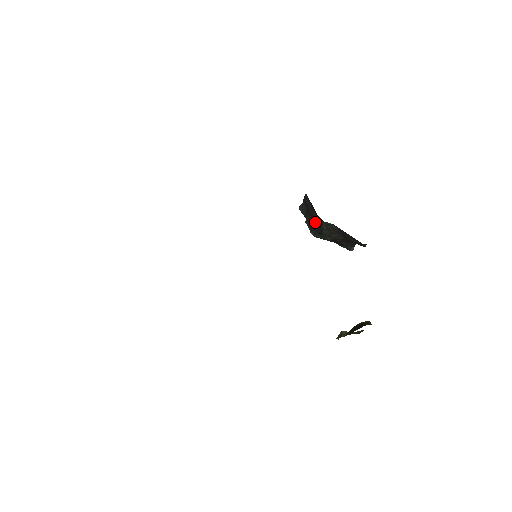
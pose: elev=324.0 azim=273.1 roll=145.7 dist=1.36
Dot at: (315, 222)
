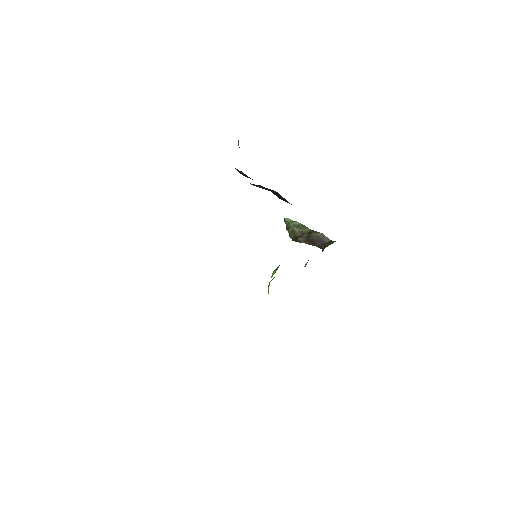
Dot at: occluded
